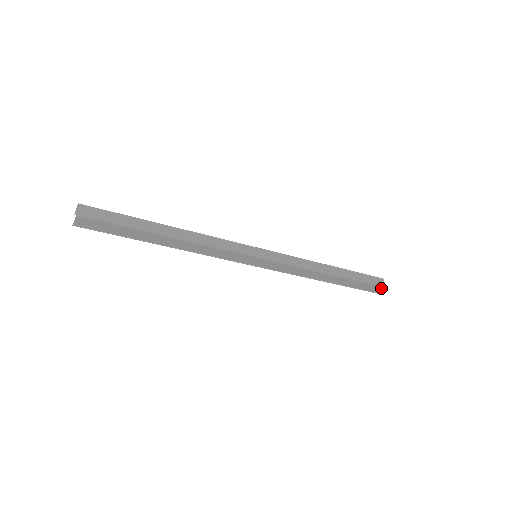
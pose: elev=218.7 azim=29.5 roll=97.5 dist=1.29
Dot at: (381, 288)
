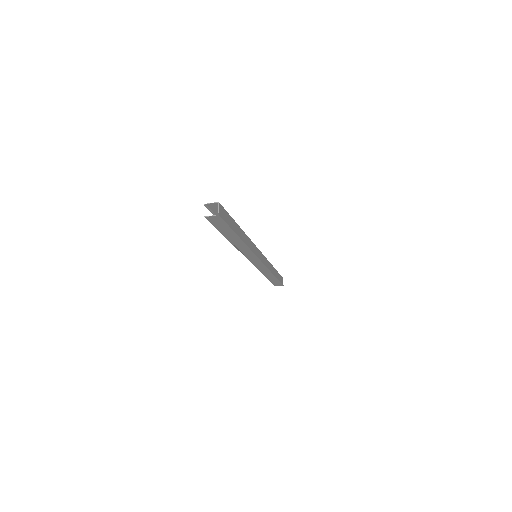
Dot at: (281, 285)
